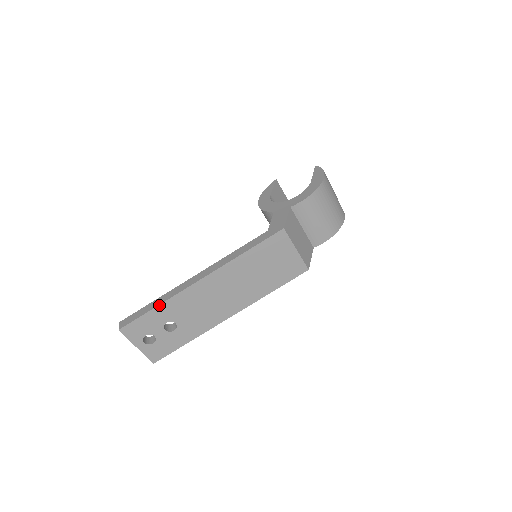
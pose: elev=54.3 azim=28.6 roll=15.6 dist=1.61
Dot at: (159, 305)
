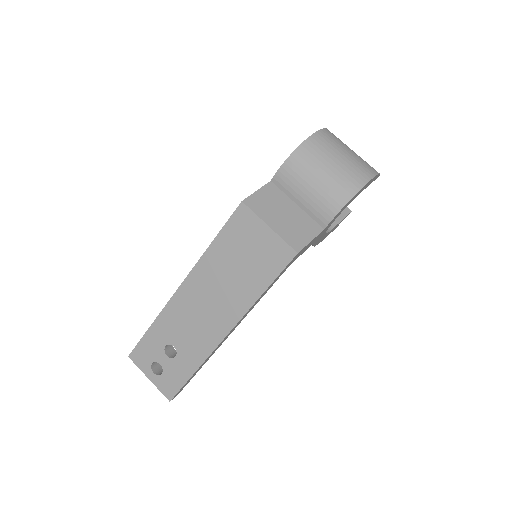
Dot at: (152, 324)
